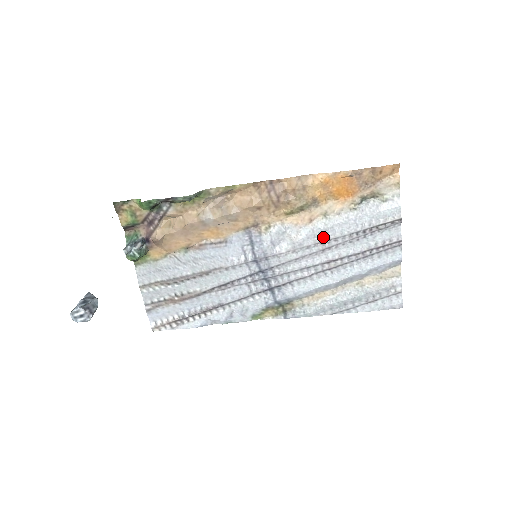
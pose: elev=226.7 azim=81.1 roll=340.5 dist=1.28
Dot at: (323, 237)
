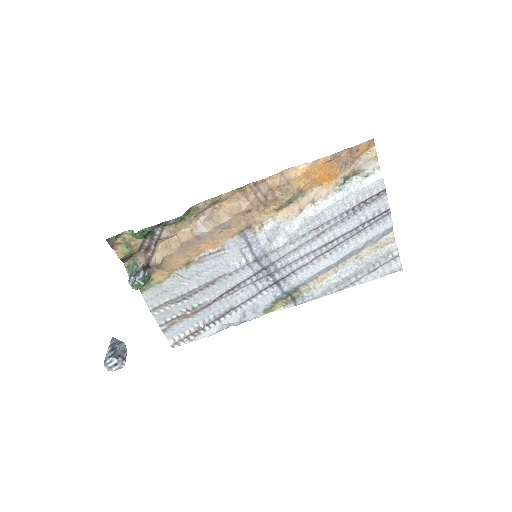
Dot at: (316, 223)
